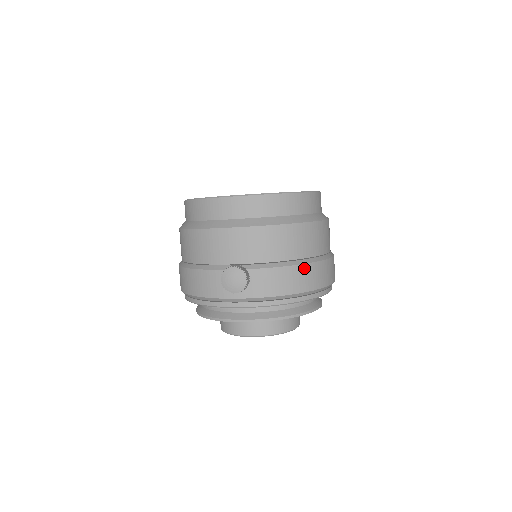
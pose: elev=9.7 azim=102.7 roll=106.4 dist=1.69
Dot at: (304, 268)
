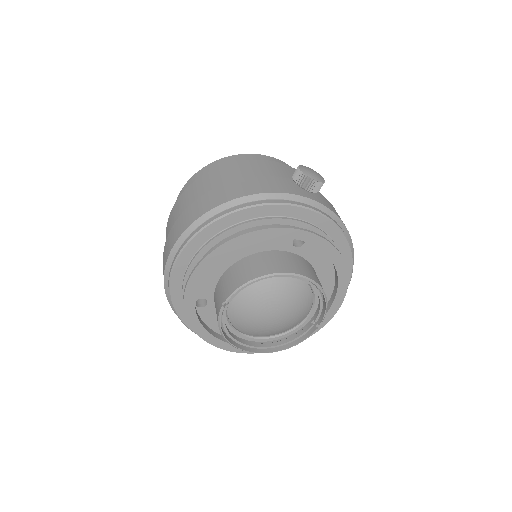
Dot at: occluded
